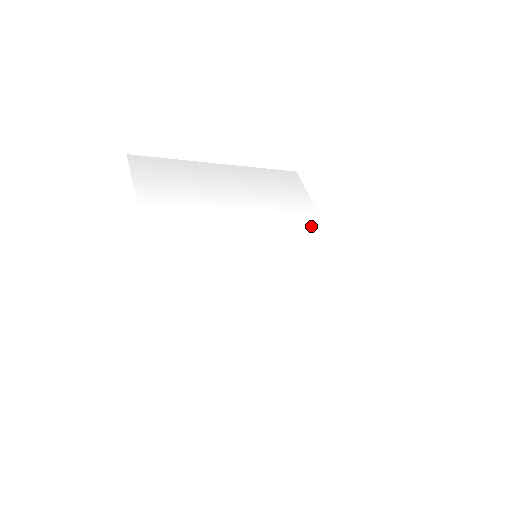
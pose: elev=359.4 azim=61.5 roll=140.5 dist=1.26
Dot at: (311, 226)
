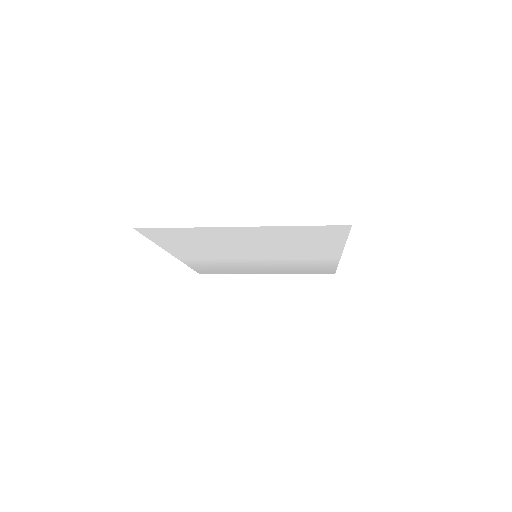
Dot at: (324, 262)
